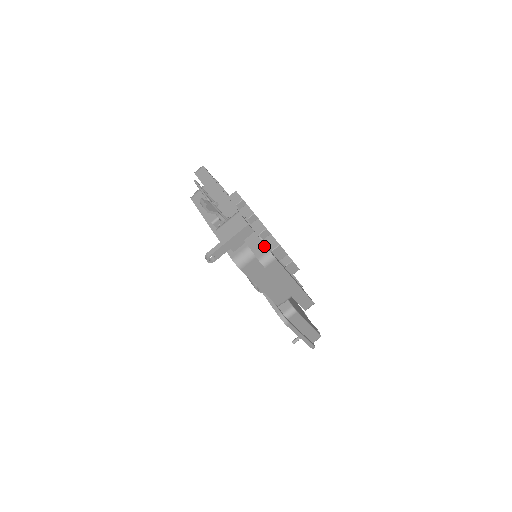
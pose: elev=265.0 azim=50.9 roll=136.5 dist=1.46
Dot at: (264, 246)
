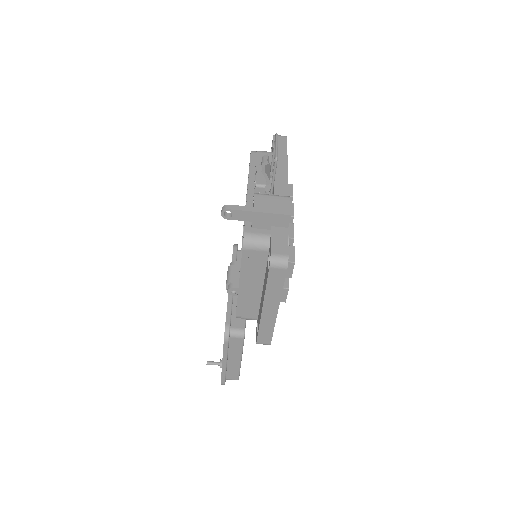
Dot at: (287, 247)
